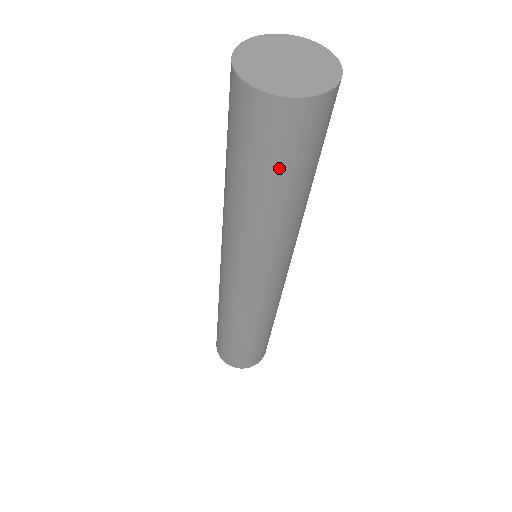
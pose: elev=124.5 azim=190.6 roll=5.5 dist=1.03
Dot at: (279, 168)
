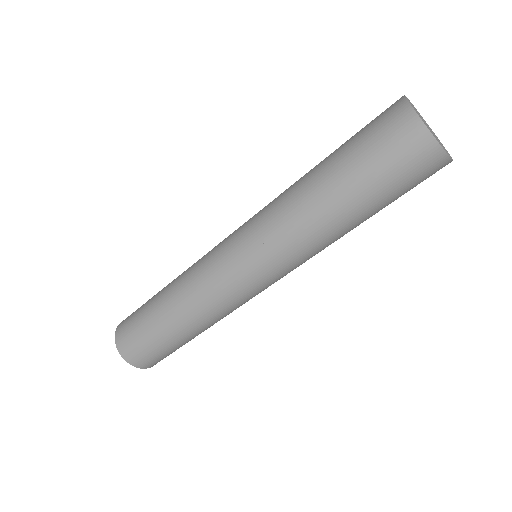
Dot at: (394, 198)
